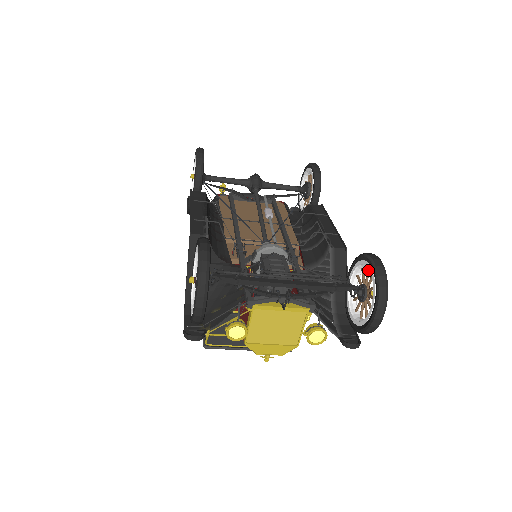
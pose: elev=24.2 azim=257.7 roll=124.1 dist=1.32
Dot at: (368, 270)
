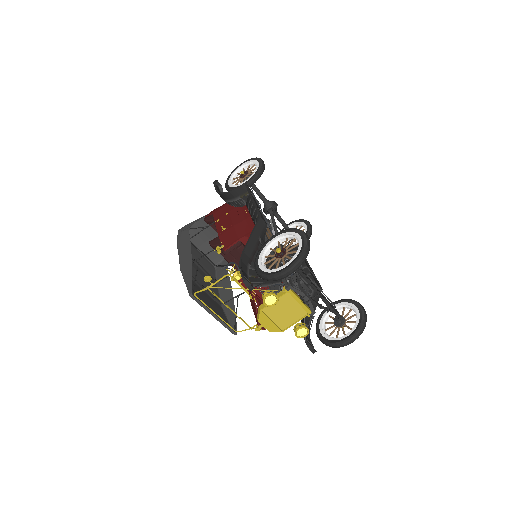
Dot at: (351, 310)
